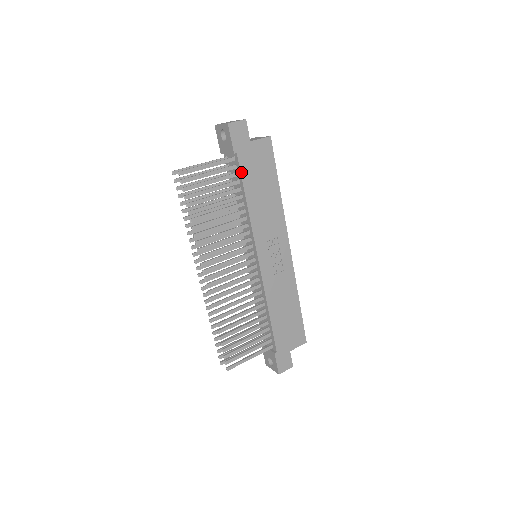
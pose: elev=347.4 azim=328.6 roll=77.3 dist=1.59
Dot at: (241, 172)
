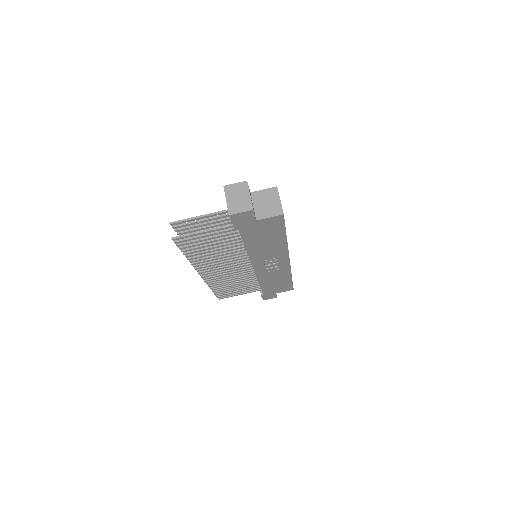
Dot at: (242, 236)
